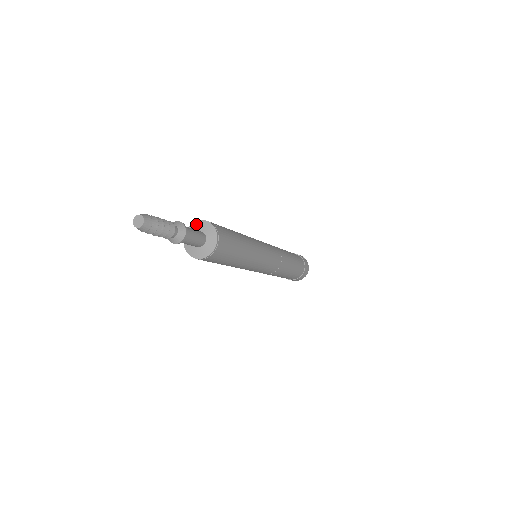
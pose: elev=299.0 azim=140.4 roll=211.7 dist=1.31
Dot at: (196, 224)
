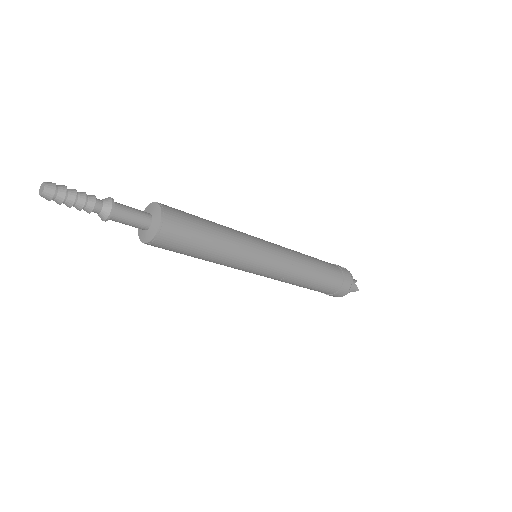
Dot at: (147, 208)
